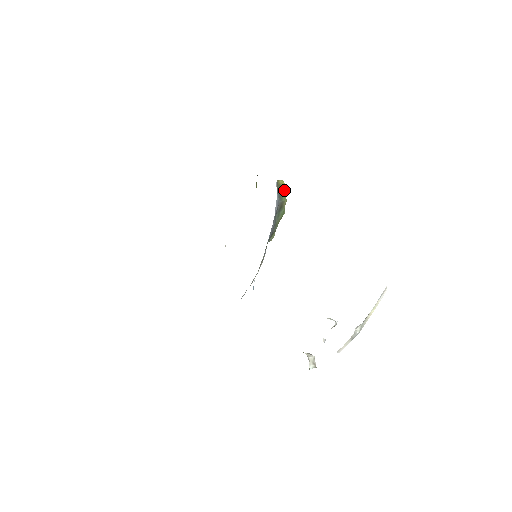
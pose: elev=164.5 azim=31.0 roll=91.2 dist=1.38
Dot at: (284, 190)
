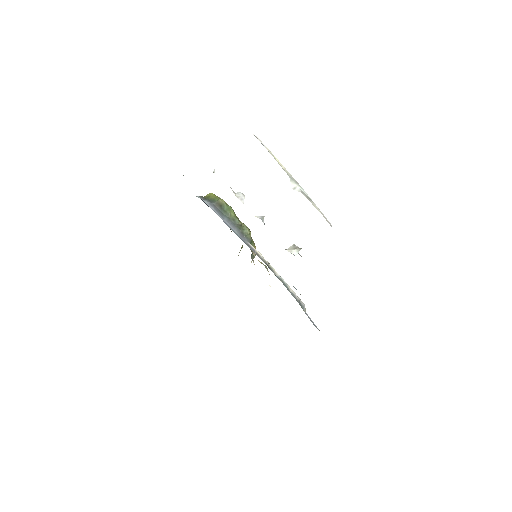
Dot at: (214, 196)
